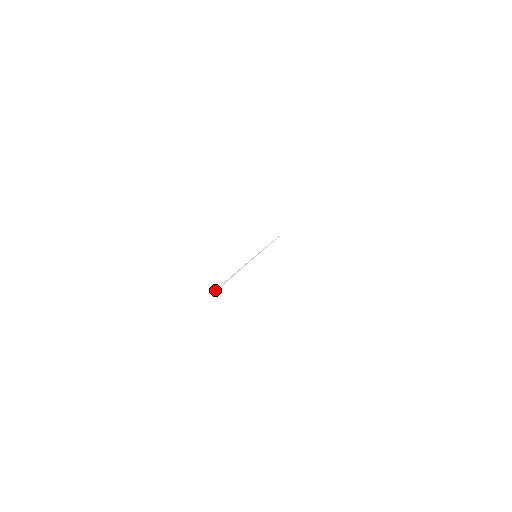
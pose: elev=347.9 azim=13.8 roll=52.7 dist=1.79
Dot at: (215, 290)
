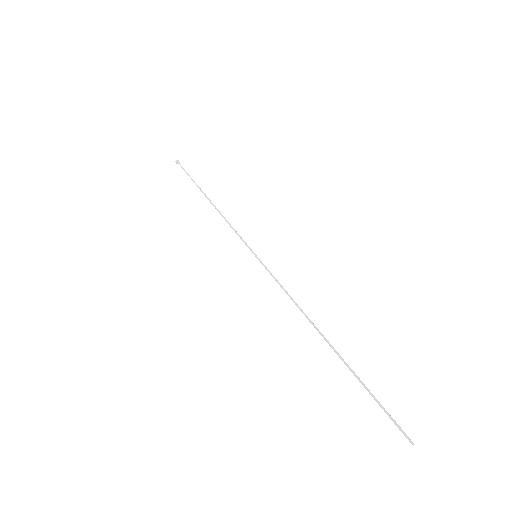
Dot at: (411, 441)
